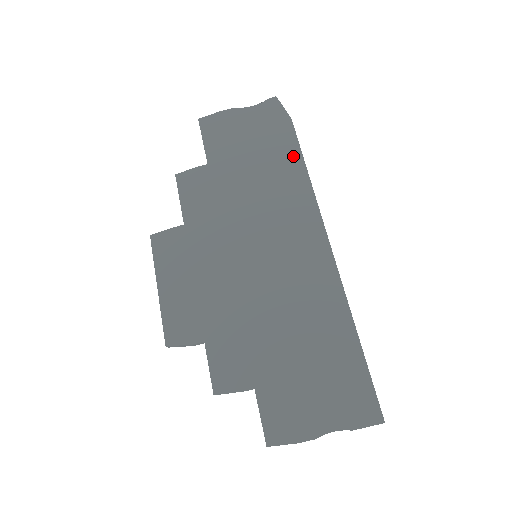
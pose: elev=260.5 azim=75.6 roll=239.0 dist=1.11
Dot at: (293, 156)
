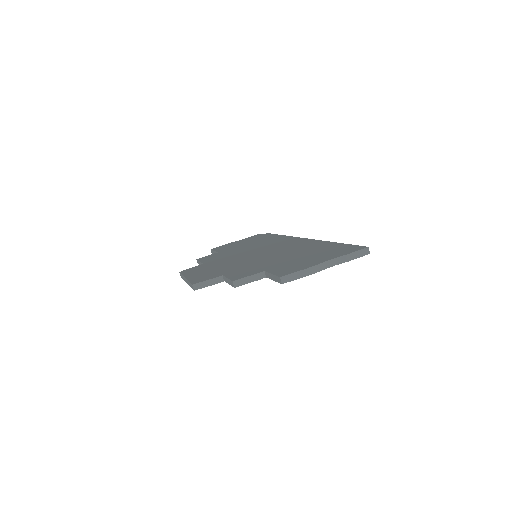
Dot at: (273, 236)
